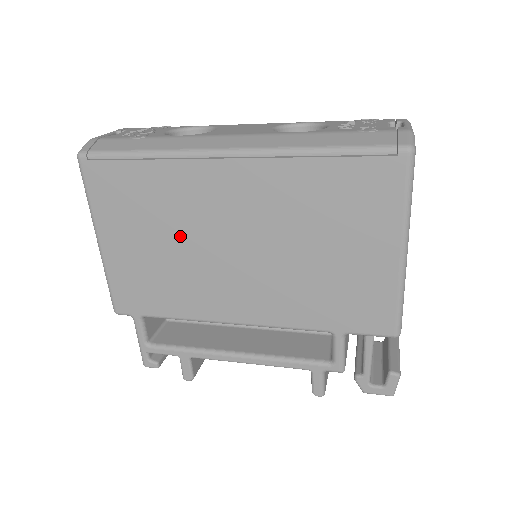
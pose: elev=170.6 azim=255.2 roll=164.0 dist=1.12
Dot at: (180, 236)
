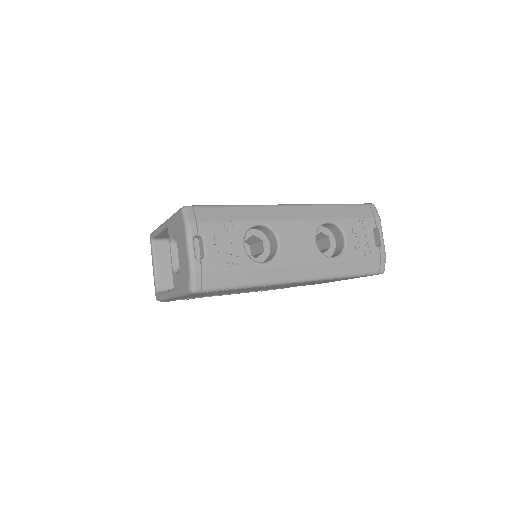
Dot at: occluded
